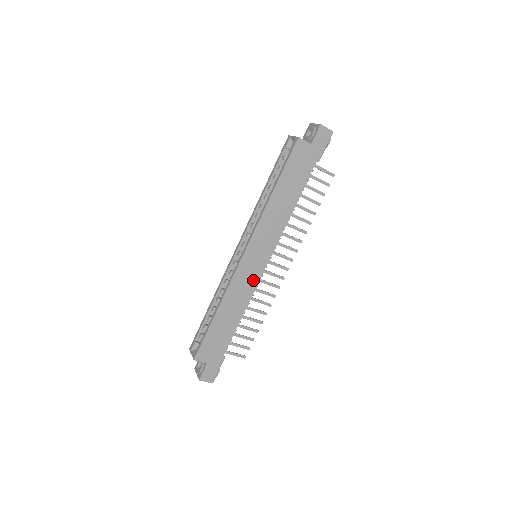
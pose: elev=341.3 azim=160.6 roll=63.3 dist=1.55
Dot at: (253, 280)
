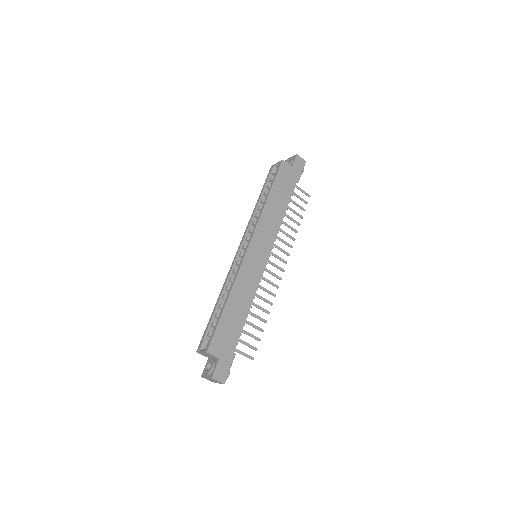
Dot at: (257, 274)
